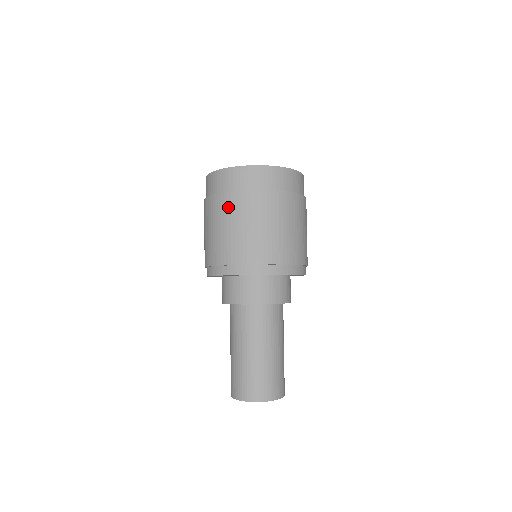
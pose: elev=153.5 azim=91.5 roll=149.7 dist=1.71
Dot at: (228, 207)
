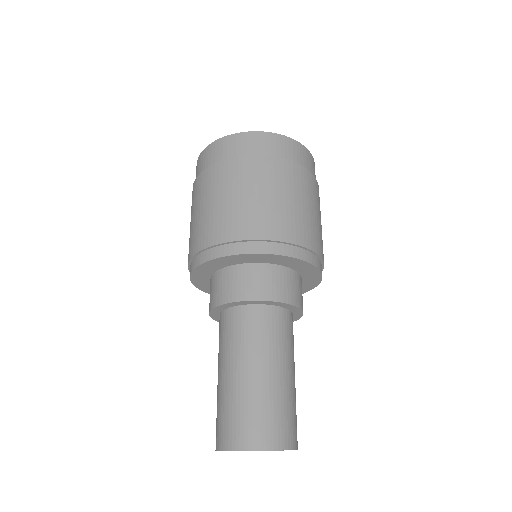
Dot at: (220, 177)
